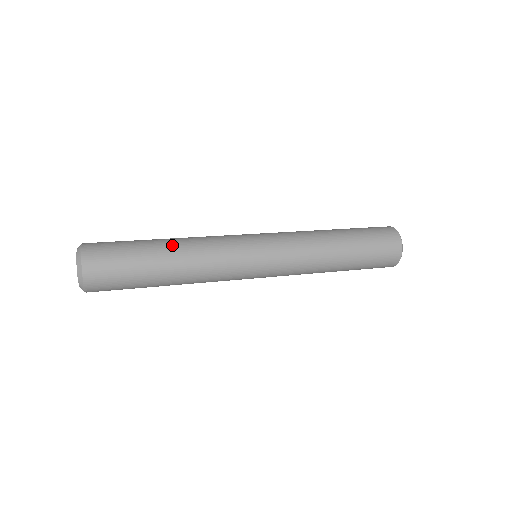
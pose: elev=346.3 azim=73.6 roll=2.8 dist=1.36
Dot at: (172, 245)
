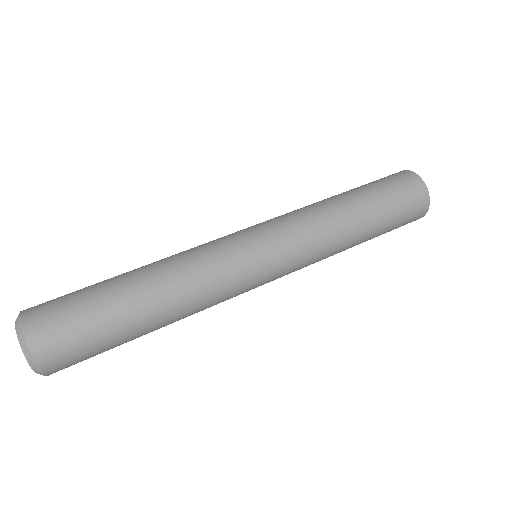
Dot at: (143, 274)
